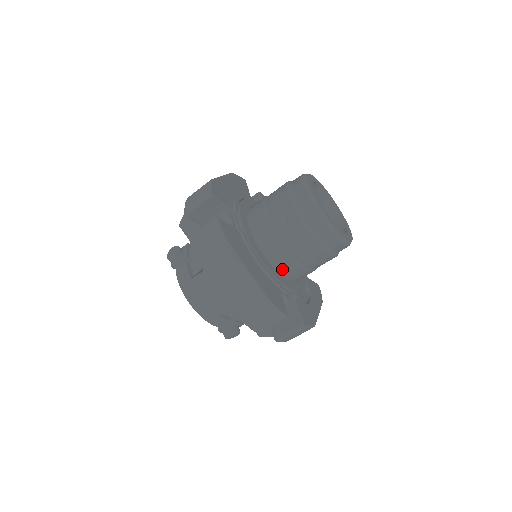
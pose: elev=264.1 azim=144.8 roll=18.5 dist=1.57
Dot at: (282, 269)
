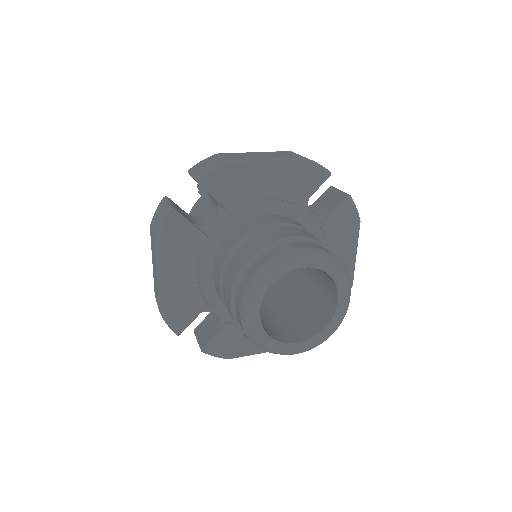
Dot at: occluded
